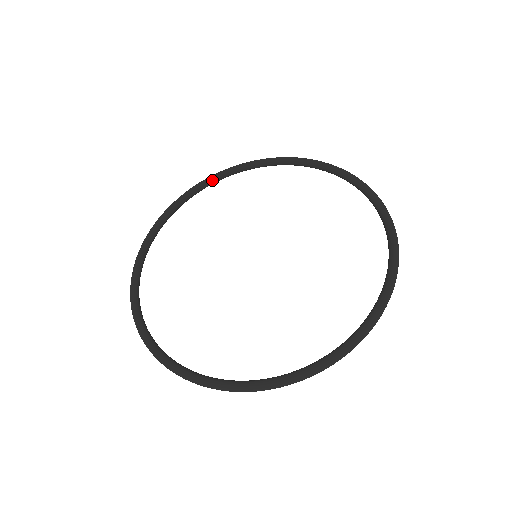
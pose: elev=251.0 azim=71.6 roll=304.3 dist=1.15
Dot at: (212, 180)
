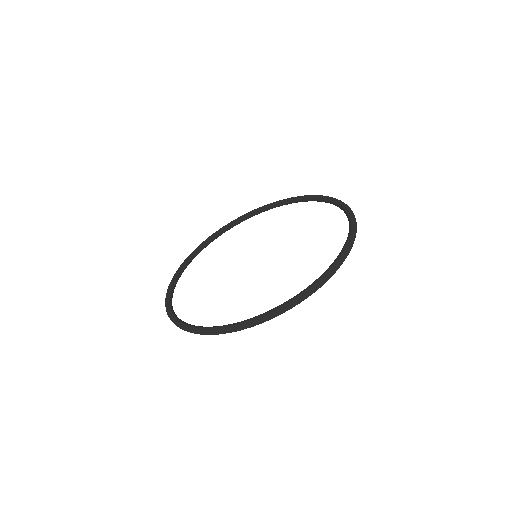
Dot at: (246, 216)
